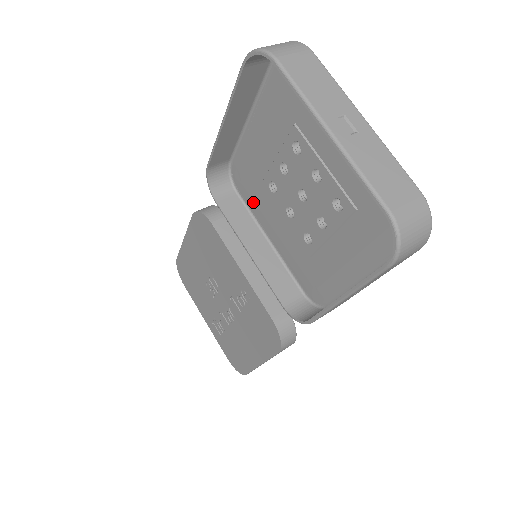
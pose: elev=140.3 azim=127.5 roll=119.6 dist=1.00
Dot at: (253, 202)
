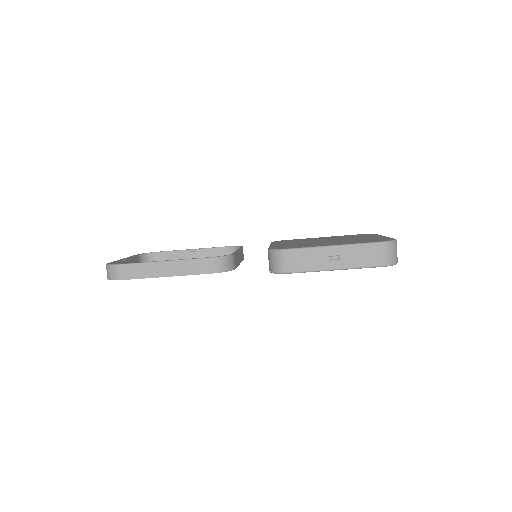
Dot at: occluded
